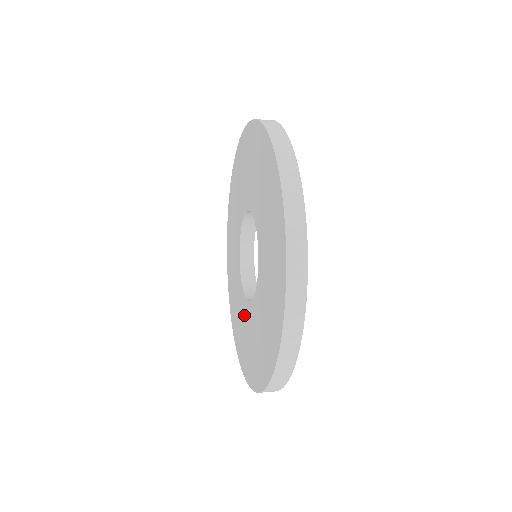
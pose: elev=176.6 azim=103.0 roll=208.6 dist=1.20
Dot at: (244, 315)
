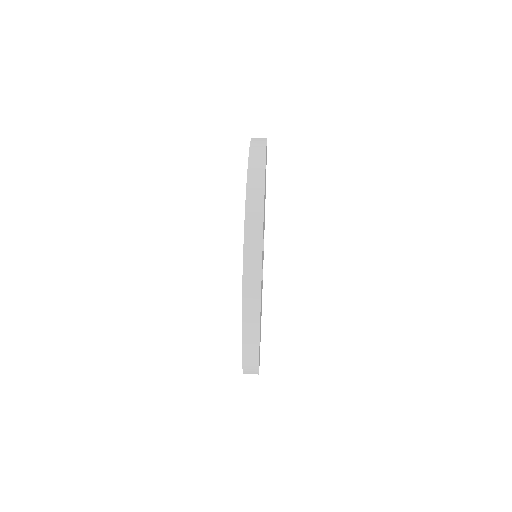
Dot at: occluded
